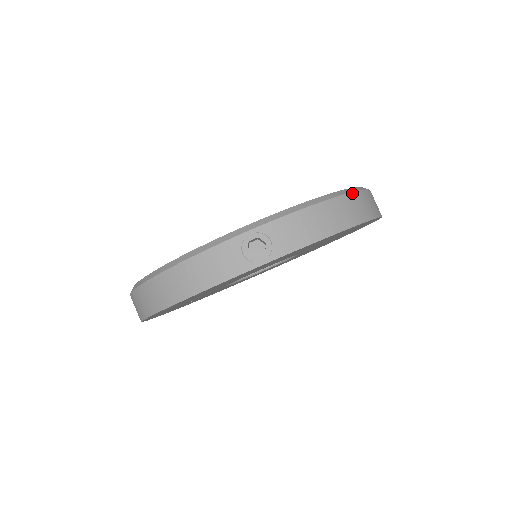
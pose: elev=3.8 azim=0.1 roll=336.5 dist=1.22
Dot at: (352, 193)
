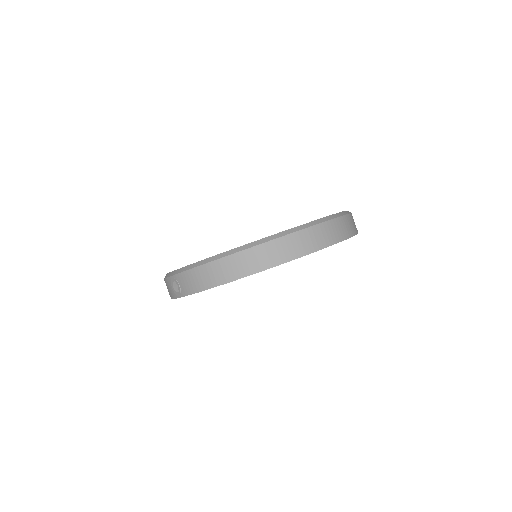
Dot at: (237, 253)
